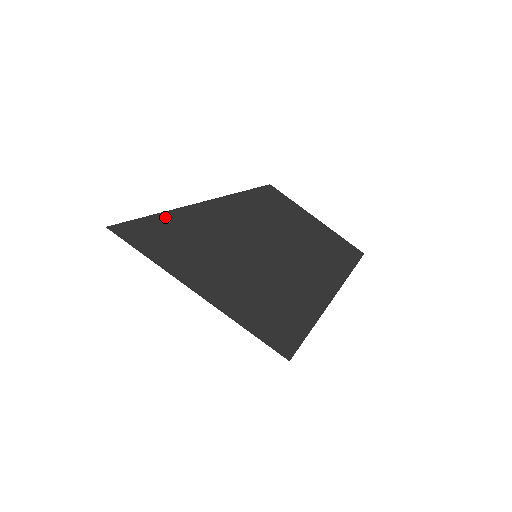
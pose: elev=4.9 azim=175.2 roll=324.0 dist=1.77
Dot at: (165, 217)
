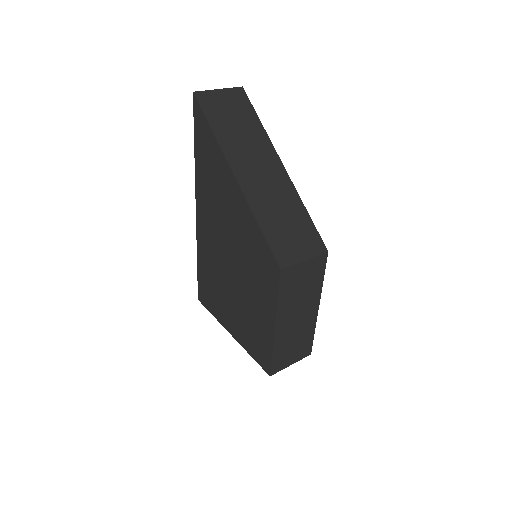
Dot at: (219, 154)
